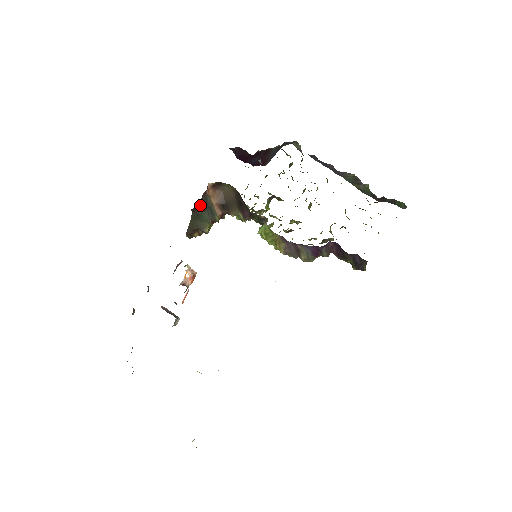
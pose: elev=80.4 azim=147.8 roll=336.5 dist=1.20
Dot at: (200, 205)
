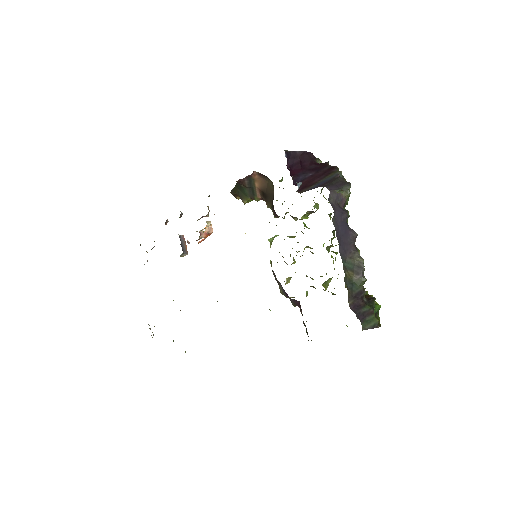
Dot at: (243, 182)
